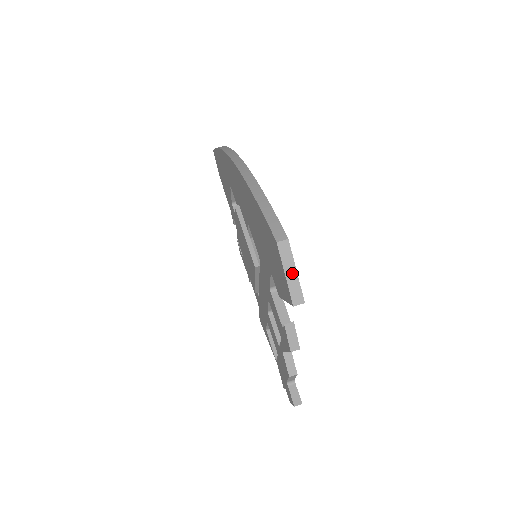
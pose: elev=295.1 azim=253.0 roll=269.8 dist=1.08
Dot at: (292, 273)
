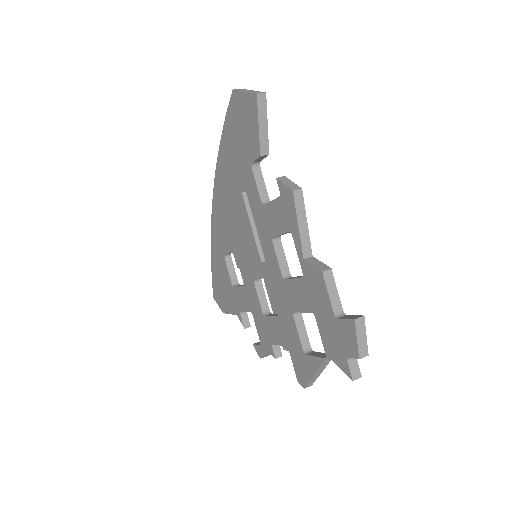
Dot at: (250, 91)
